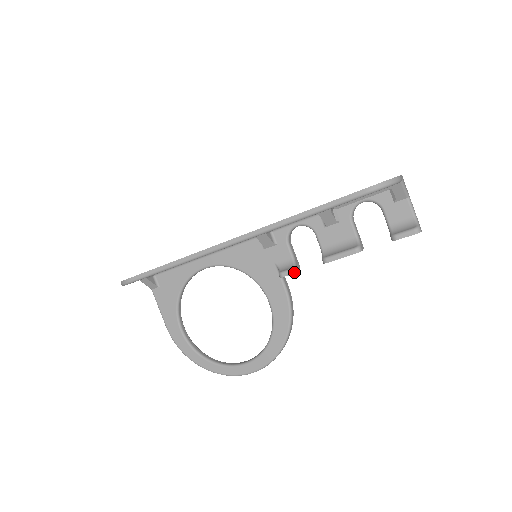
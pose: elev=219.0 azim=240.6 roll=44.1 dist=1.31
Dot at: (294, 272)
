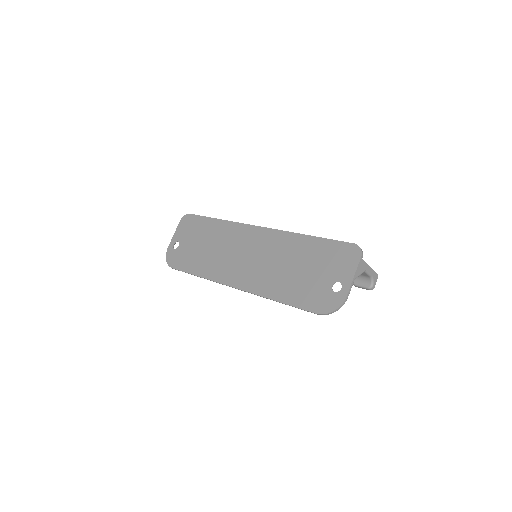
Dot at: occluded
